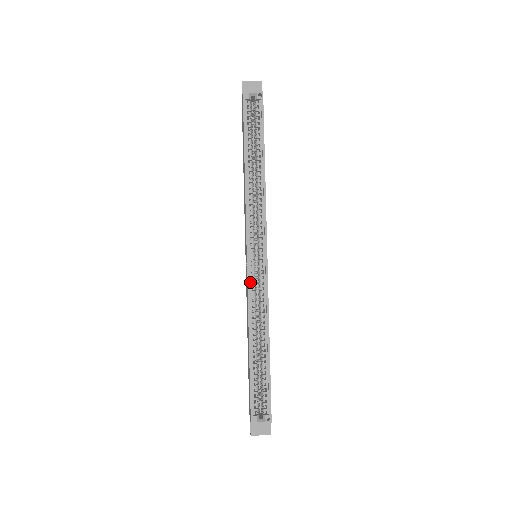
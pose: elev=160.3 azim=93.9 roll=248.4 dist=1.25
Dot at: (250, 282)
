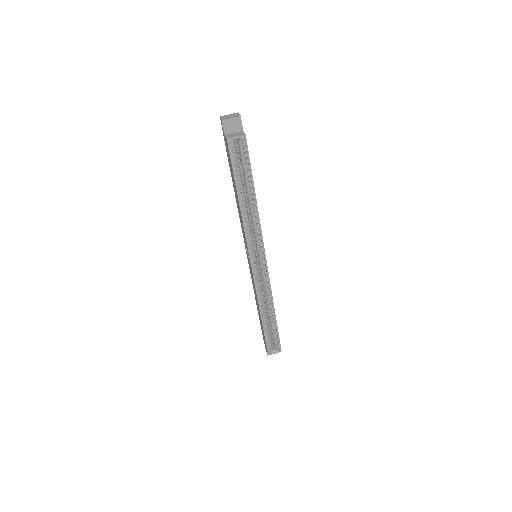
Dot at: (256, 280)
